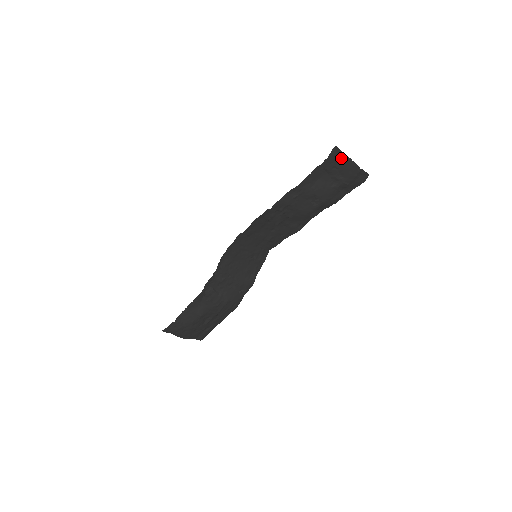
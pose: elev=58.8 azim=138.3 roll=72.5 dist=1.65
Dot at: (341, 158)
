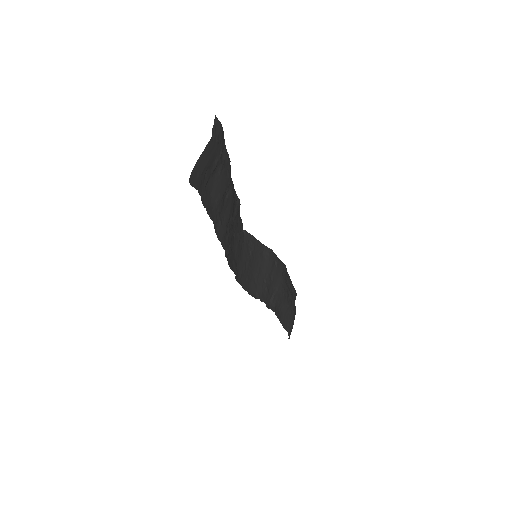
Dot at: (199, 168)
